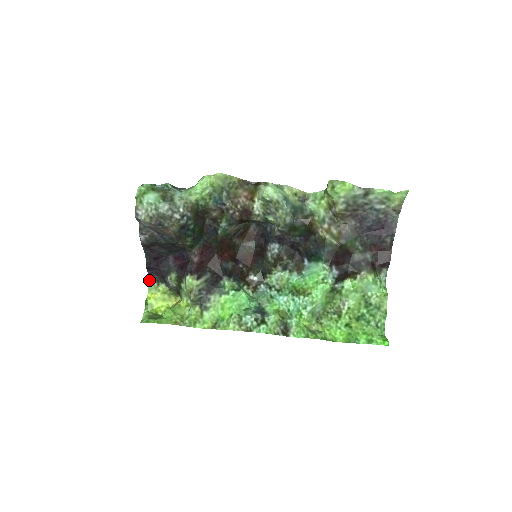
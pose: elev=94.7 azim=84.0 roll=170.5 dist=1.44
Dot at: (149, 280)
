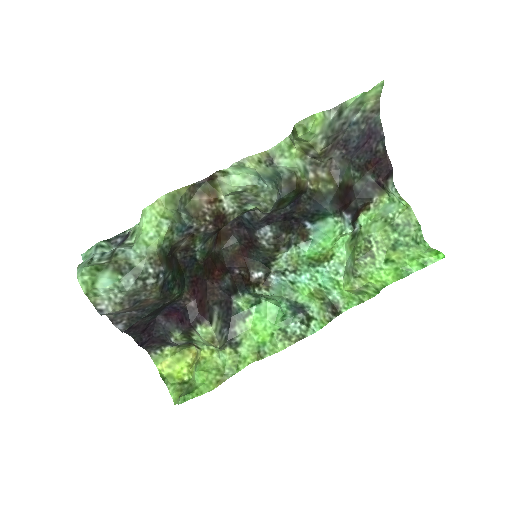
Dot at: (148, 353)
